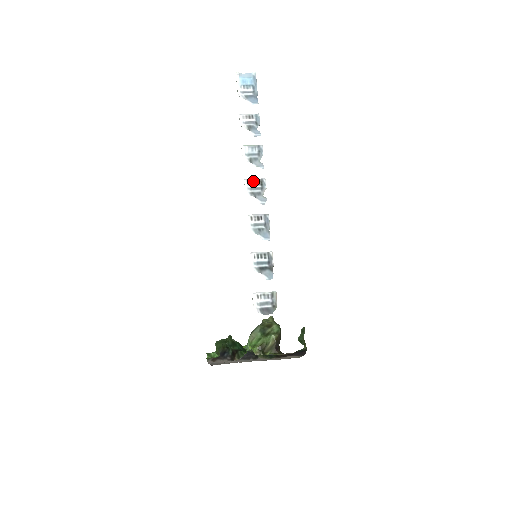
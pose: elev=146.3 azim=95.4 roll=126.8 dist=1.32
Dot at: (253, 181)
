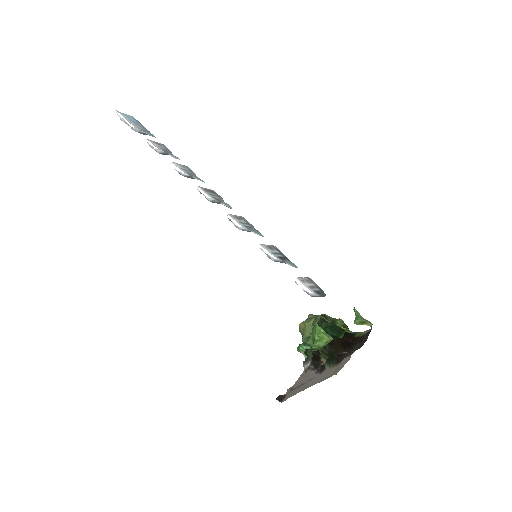
Dot at: (206, 189)
